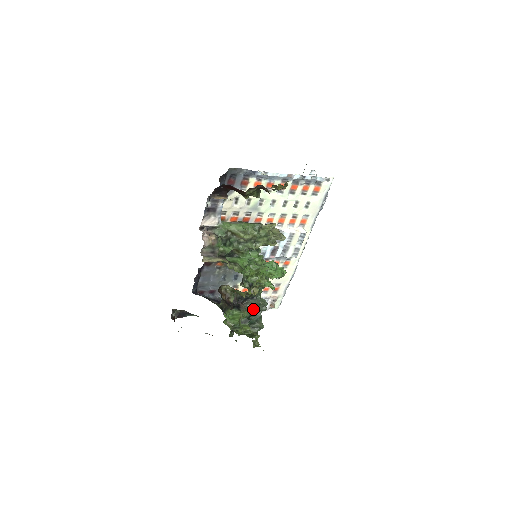
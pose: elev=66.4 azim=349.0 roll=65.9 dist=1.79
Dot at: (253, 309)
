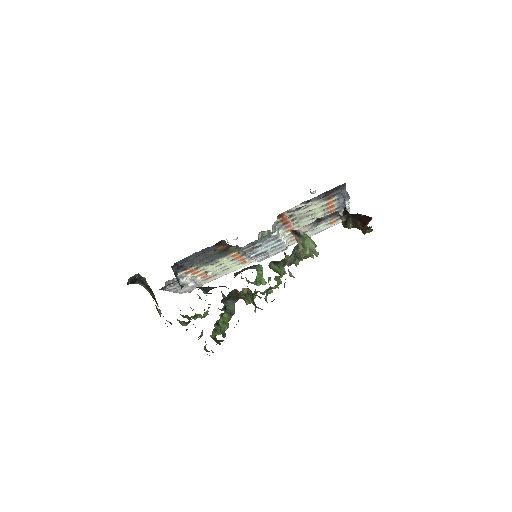
Dot at: (229, 312)
